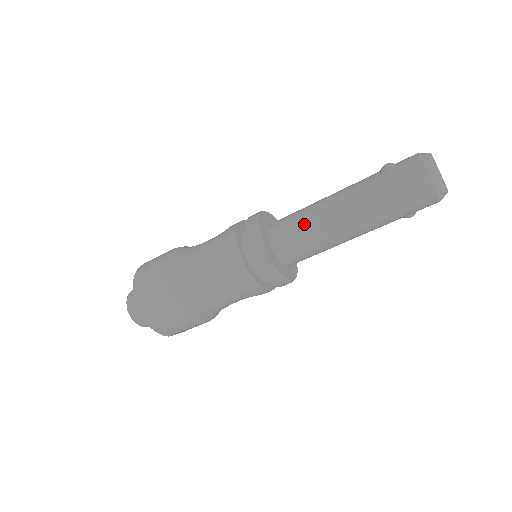
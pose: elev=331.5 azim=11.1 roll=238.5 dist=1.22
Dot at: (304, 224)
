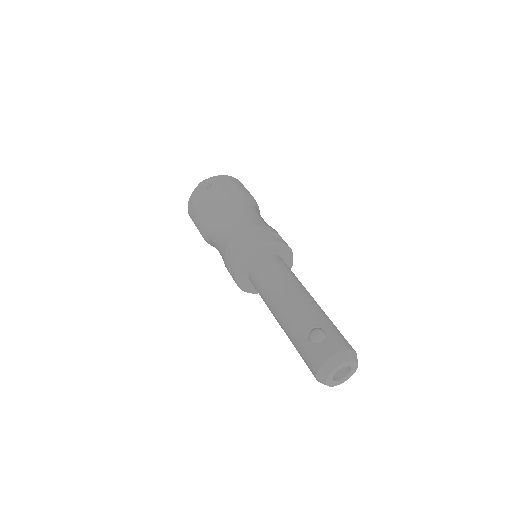
Dot at: (264, 291)
